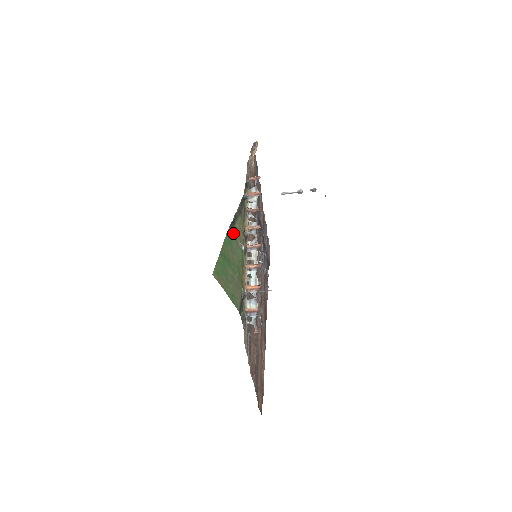
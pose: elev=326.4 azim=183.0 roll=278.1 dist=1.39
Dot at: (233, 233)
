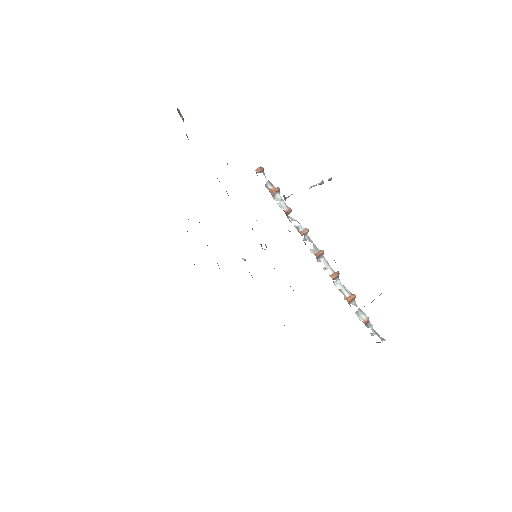
Dot at: occluded
